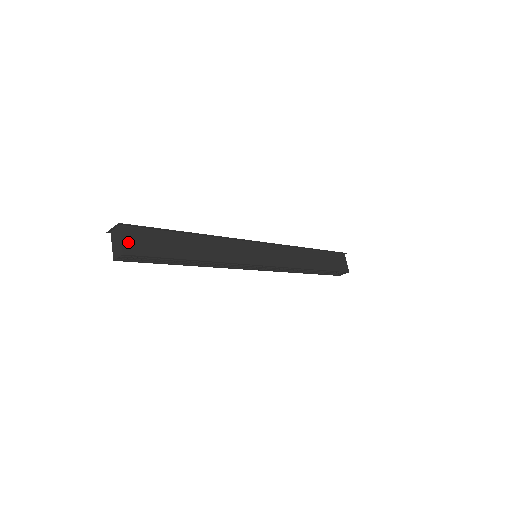
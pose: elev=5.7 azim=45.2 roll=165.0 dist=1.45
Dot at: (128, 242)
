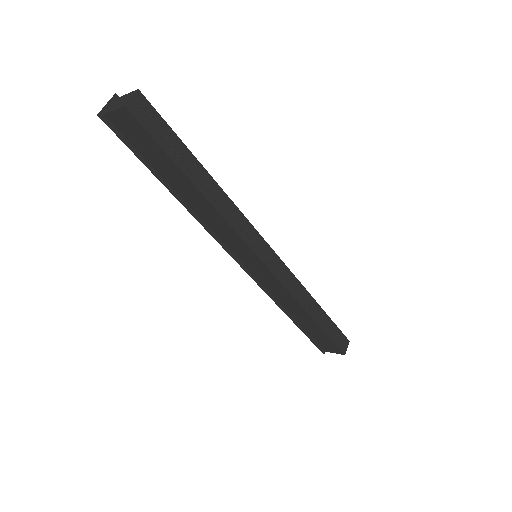
Dot at: occluded
